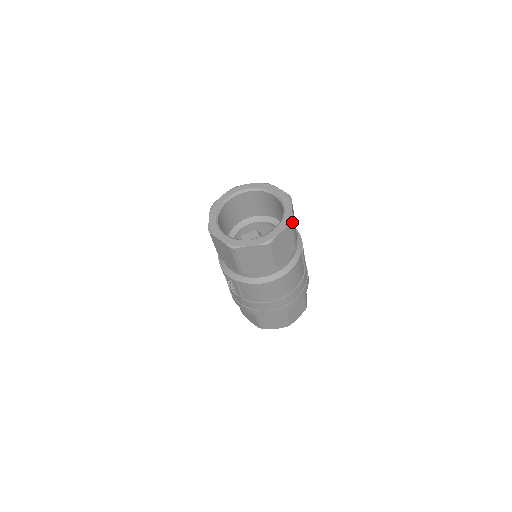
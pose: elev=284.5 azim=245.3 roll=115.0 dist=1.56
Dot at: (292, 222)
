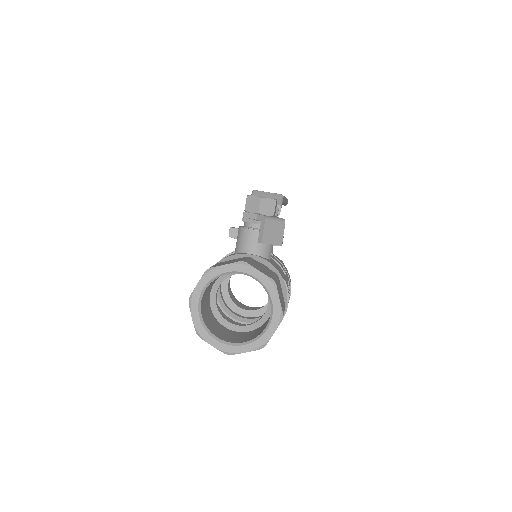
Dot at: (263, 347)
